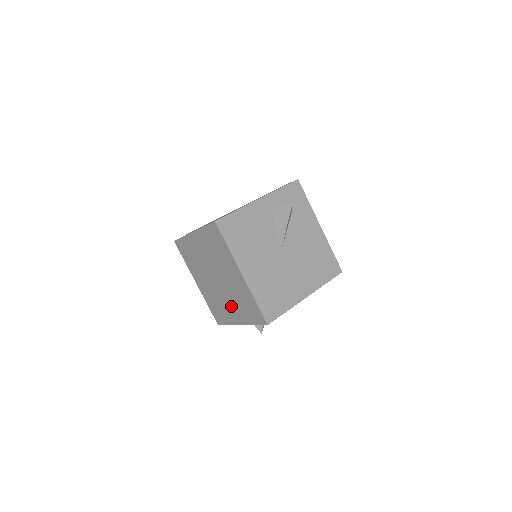
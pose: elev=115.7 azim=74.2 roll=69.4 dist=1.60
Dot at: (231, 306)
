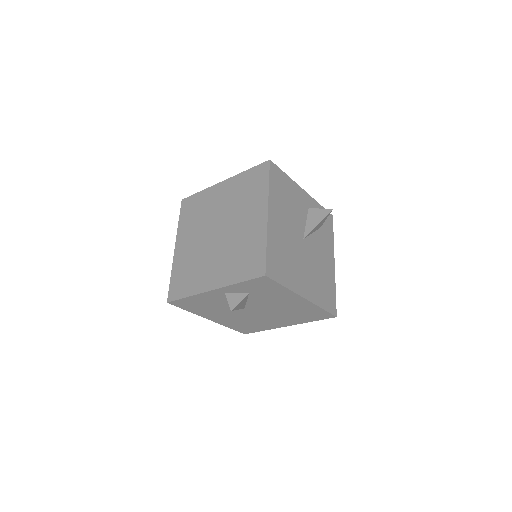
Dot at: (216, 264)
